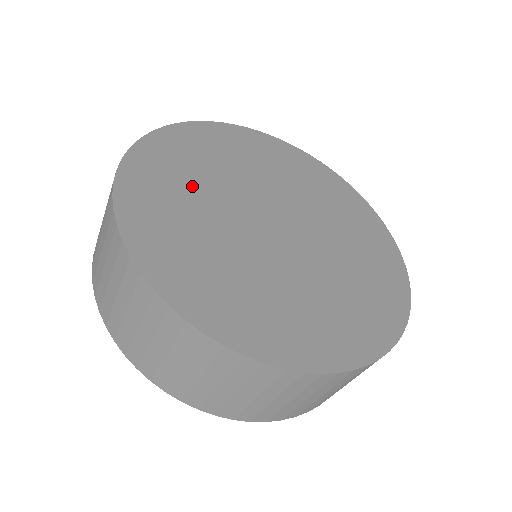
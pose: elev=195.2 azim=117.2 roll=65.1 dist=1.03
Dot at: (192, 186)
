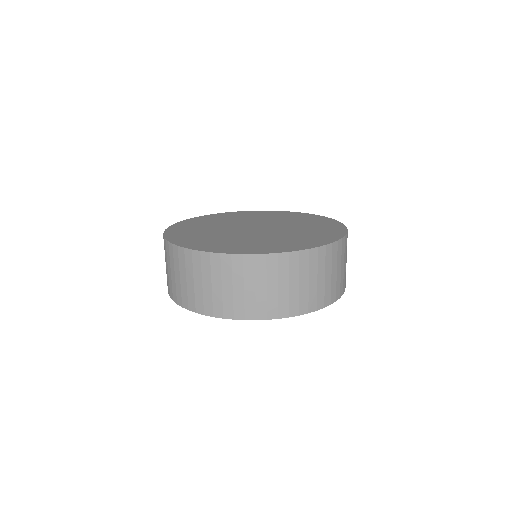
Dot at: (209, 225)
